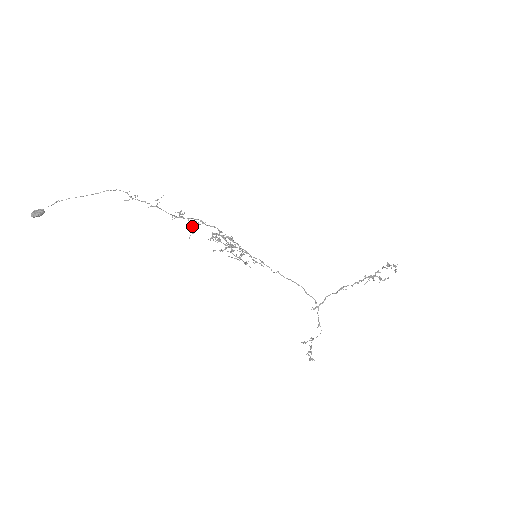
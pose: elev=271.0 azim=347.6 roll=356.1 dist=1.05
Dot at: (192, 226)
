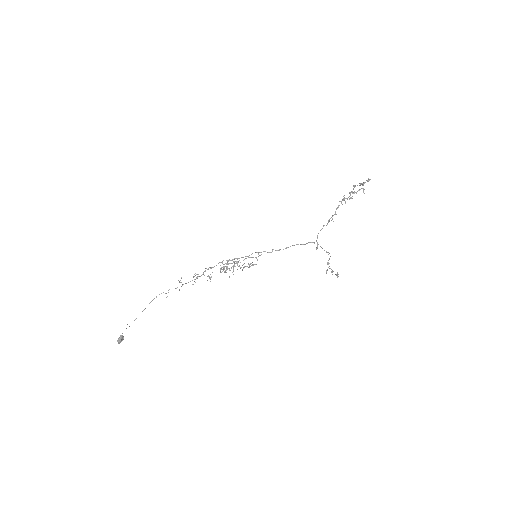
Dot at: (208, 276)
